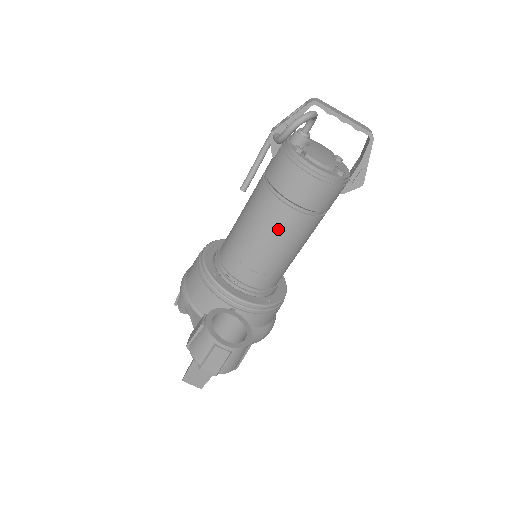
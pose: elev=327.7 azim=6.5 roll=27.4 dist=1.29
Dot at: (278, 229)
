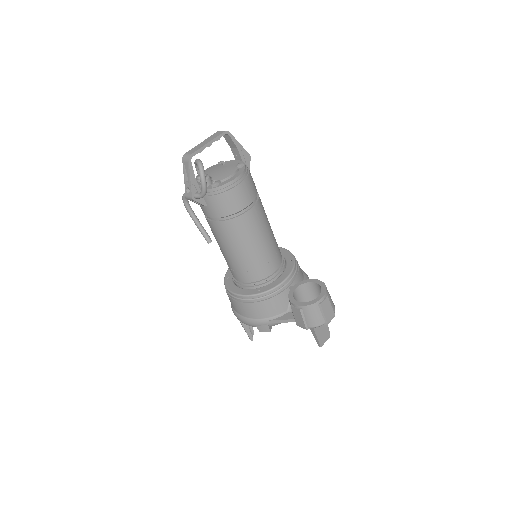
Dot at: (256, 227)
